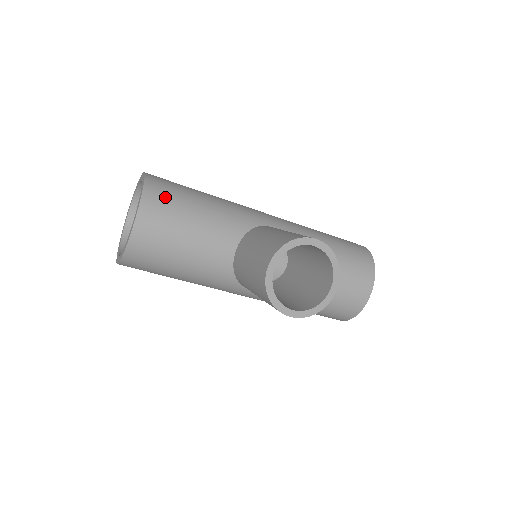
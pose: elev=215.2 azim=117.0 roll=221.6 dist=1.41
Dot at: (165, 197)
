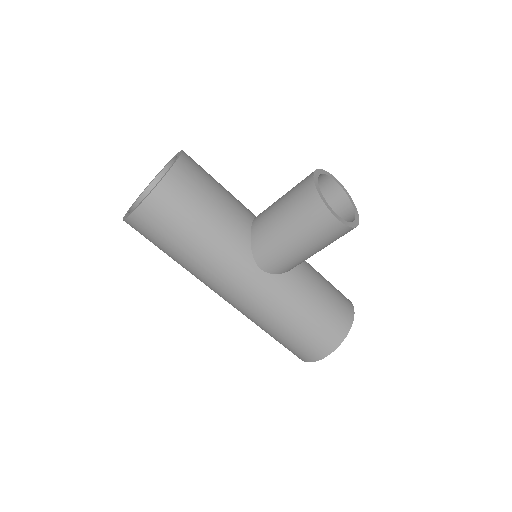
Dot at: occluded
